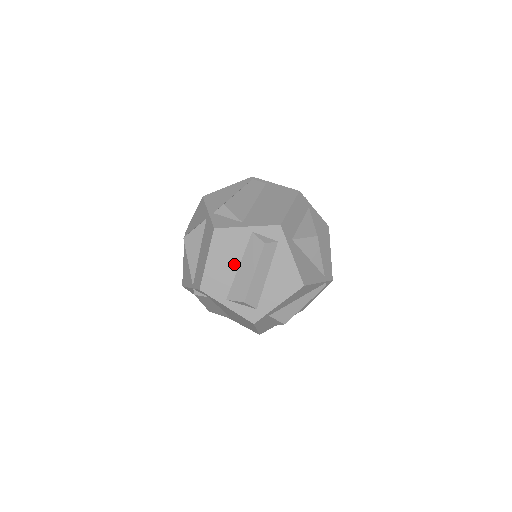
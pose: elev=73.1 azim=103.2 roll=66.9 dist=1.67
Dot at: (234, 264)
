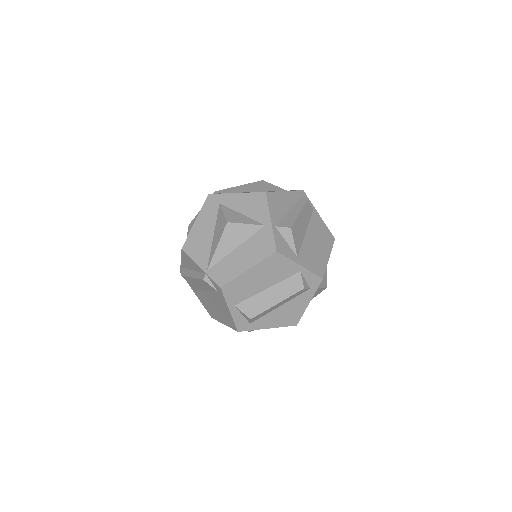
Dot at: (265, 285)
